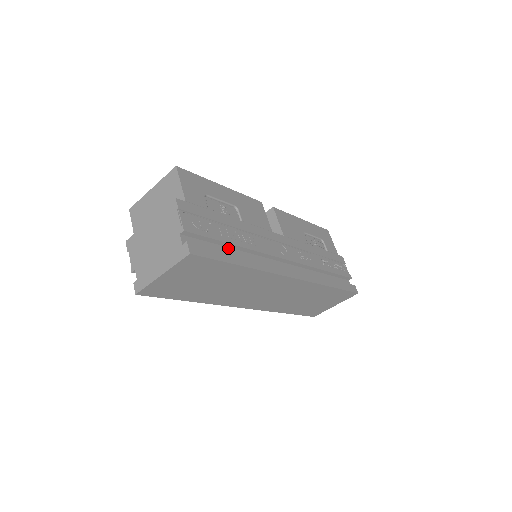
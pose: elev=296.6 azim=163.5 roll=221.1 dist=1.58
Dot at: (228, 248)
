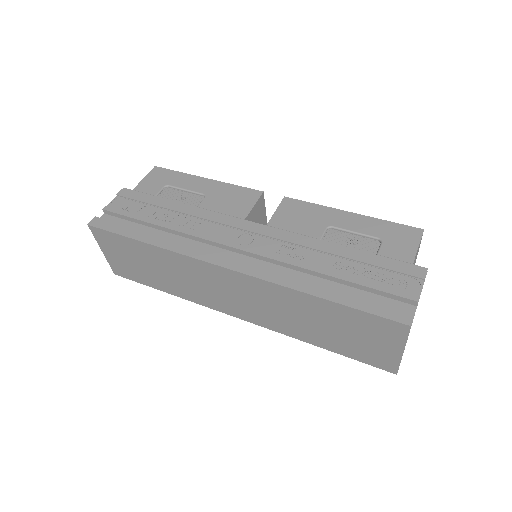
Dot at: (153, 229)
